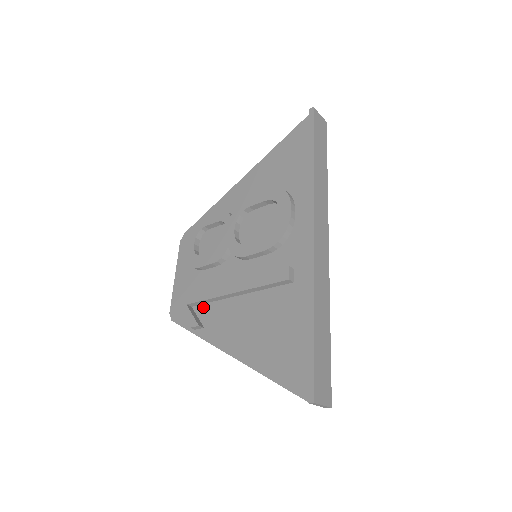
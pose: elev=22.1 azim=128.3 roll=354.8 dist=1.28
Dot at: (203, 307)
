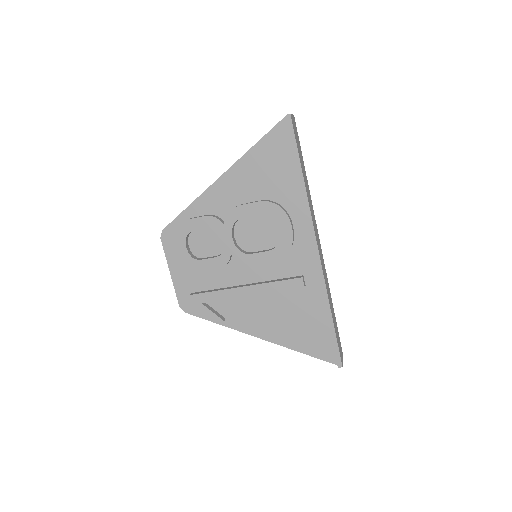
Dot at: (218, 302)
